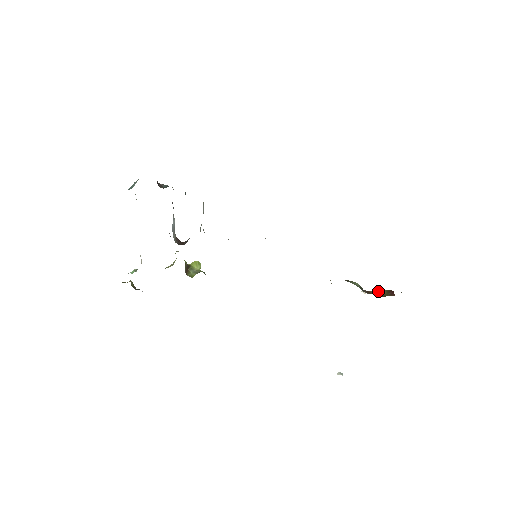
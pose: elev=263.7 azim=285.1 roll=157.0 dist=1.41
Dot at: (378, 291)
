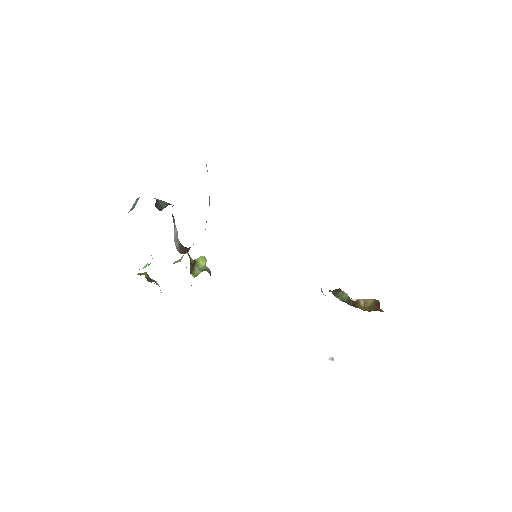
Dot at: (366, 300)
